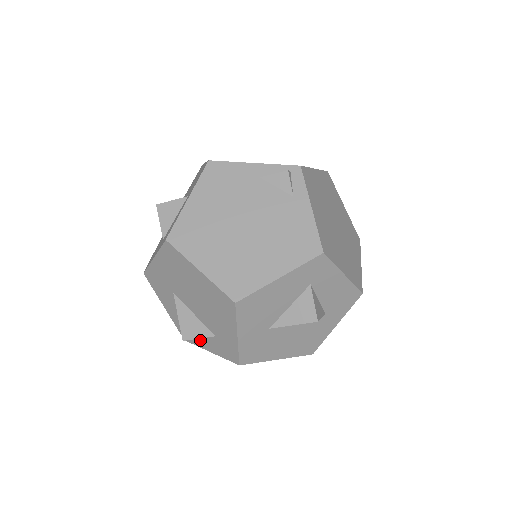
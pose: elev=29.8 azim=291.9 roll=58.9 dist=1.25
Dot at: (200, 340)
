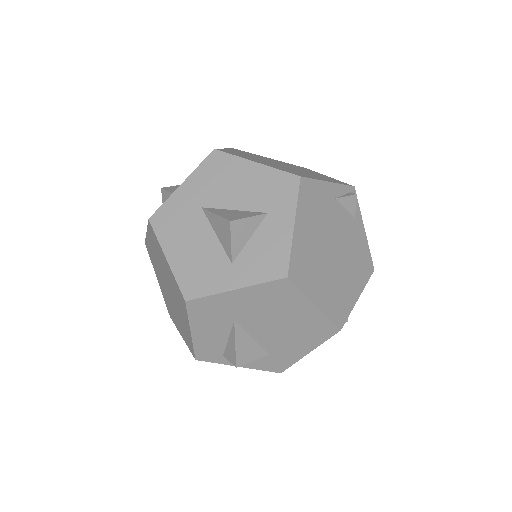
Dot at: occluded
